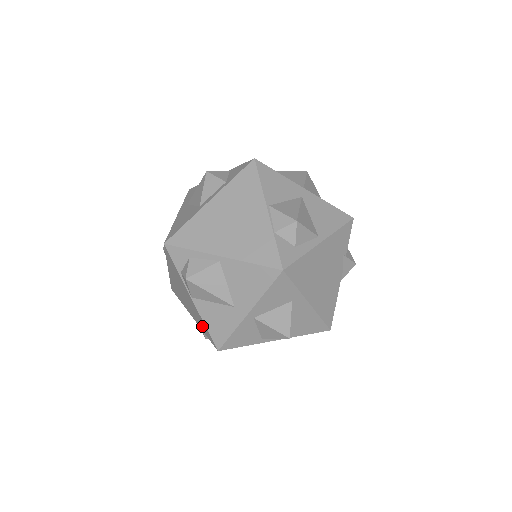
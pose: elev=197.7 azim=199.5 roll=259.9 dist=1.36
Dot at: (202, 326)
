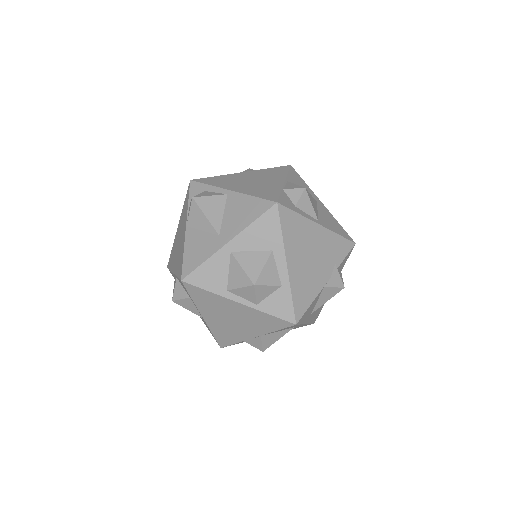
Dot at: (179, 264)
